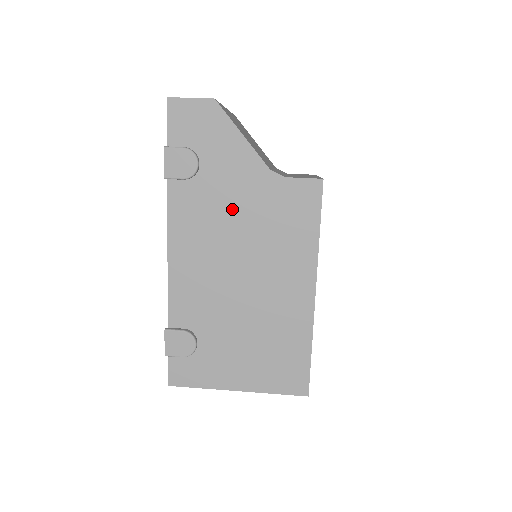
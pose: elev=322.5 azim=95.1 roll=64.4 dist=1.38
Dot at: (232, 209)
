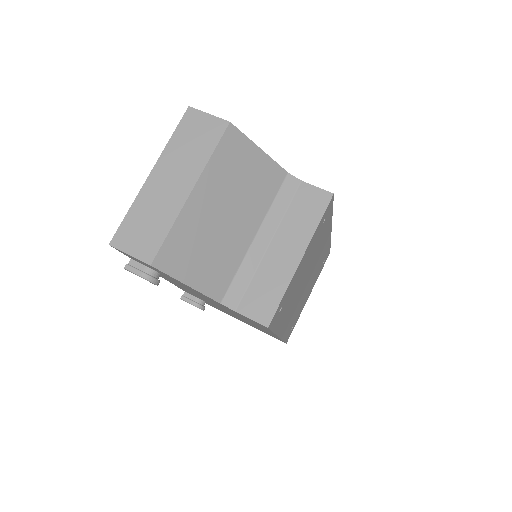
Dot at: (200, 295)
